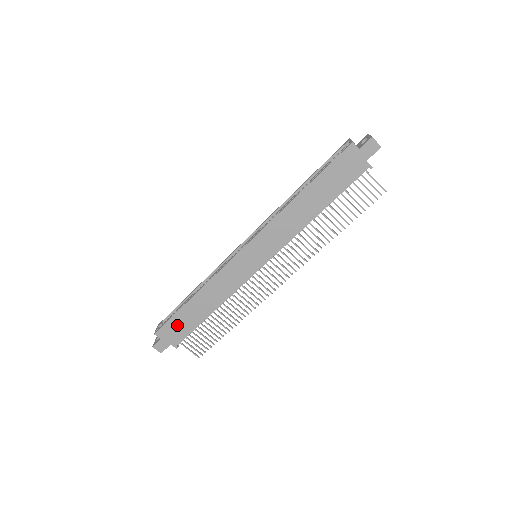
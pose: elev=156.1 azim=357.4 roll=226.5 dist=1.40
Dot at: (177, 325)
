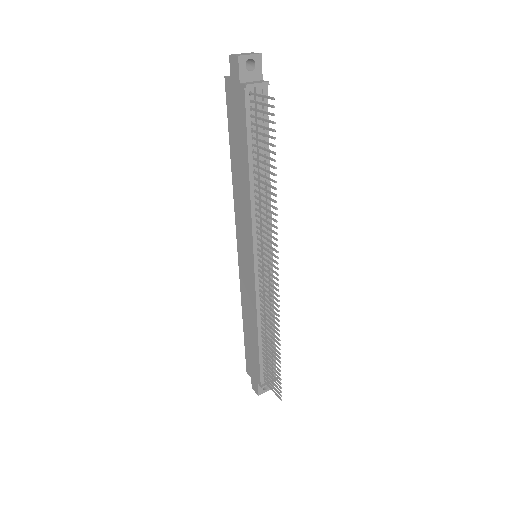
Dot at: (251, 358)
